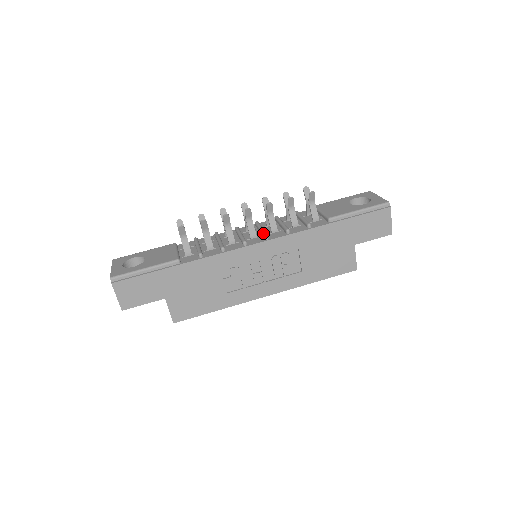
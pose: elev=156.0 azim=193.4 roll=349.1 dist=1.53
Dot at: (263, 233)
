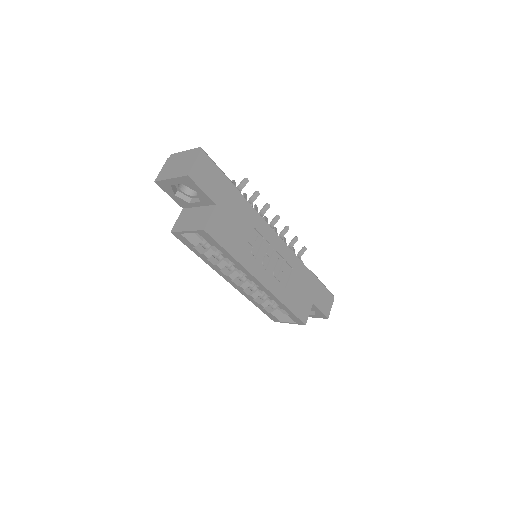
Dot at: occluded
